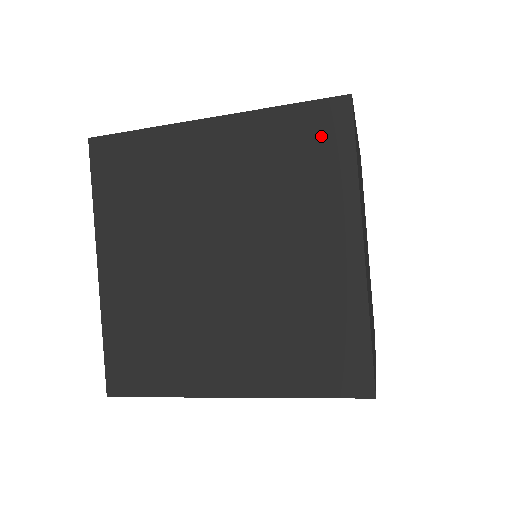
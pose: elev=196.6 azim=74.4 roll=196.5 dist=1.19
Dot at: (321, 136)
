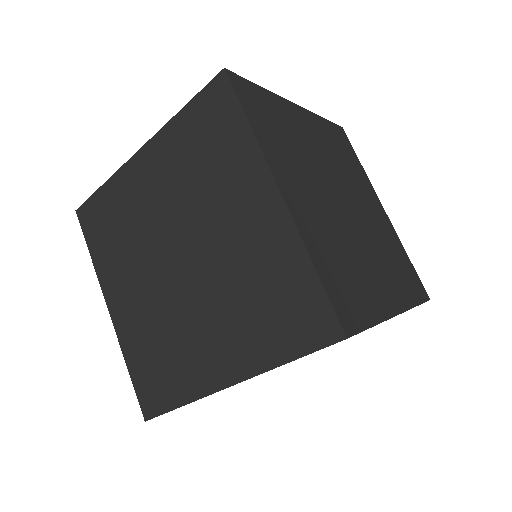
Dot at: (215, 117)
